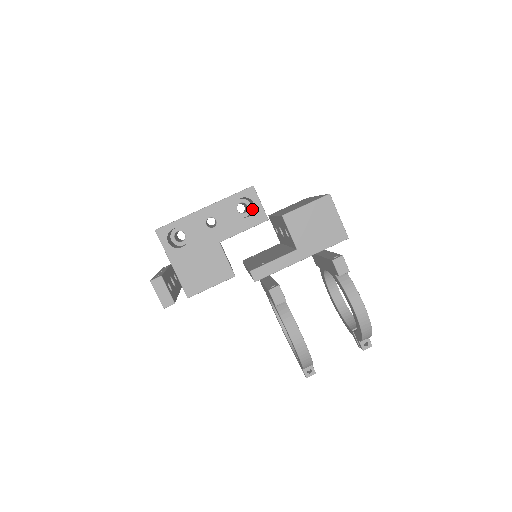
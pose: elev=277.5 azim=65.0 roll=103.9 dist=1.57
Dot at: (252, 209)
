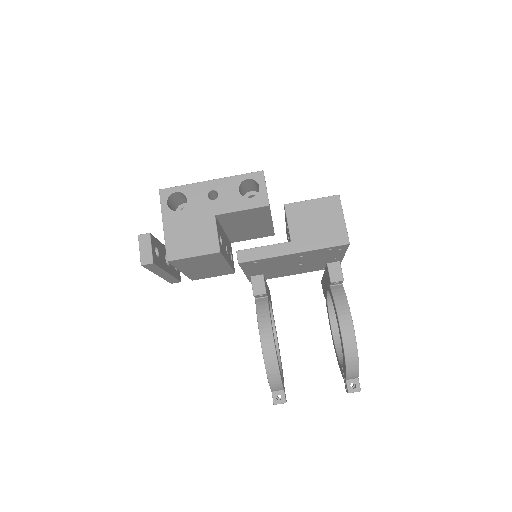
Dot at: occluded
